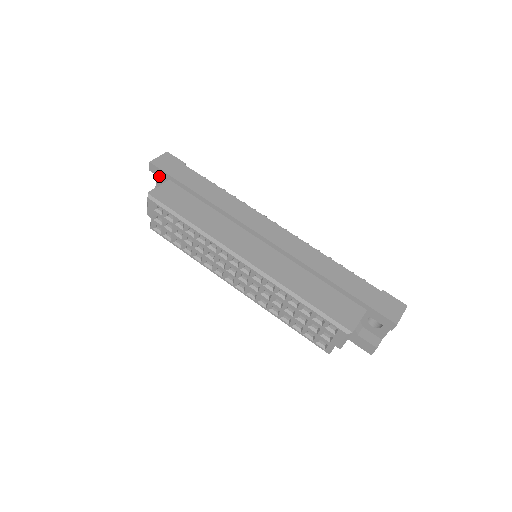
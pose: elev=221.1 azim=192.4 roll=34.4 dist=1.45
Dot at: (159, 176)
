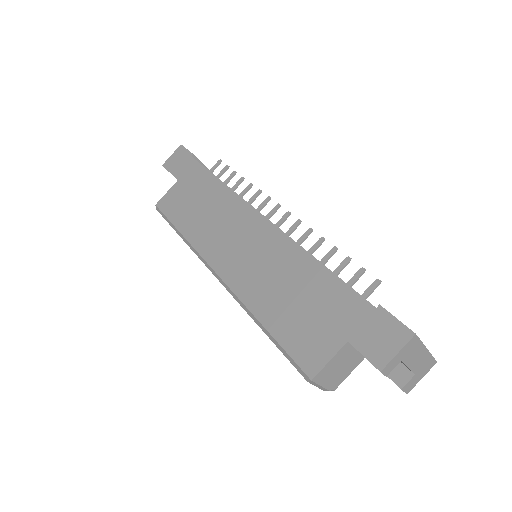
Dot at: occluded
